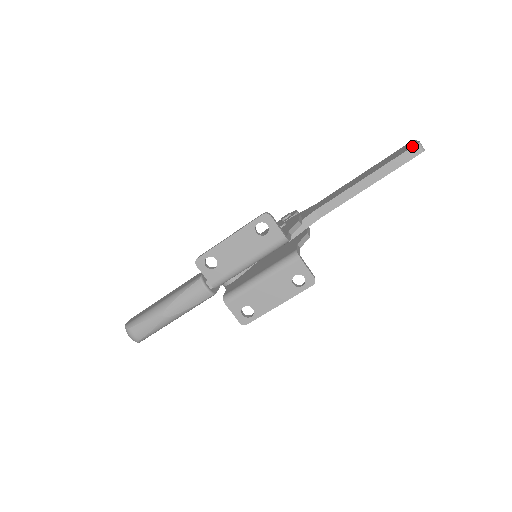
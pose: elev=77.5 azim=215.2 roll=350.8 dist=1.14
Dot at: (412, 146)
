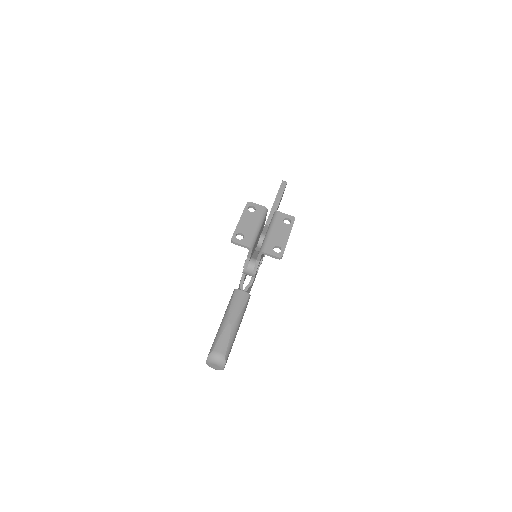
Dot at: (281, 183)
